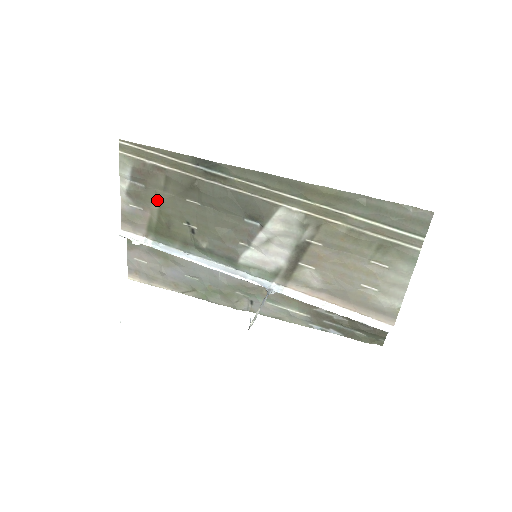
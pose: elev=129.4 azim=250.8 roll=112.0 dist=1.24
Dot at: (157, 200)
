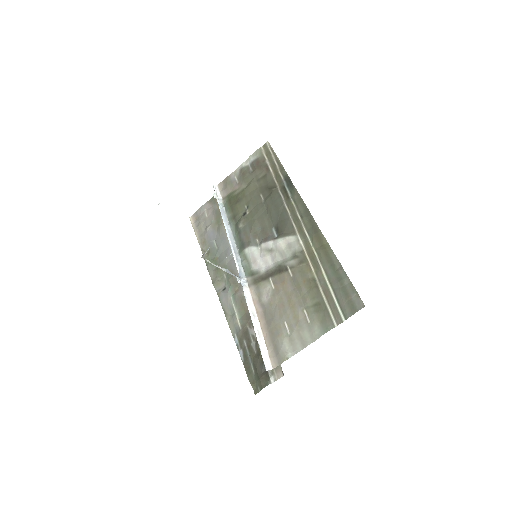
Dot at: (249, 183)
